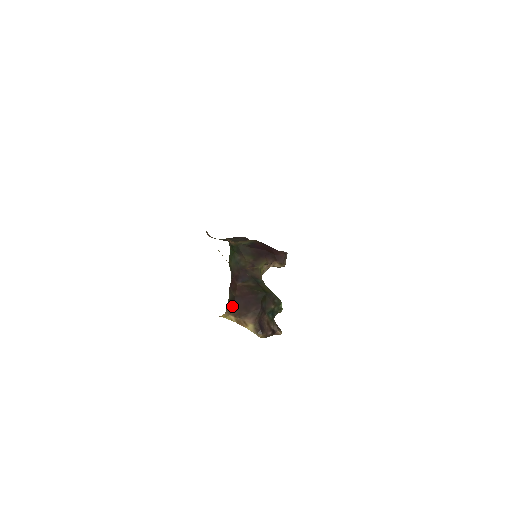
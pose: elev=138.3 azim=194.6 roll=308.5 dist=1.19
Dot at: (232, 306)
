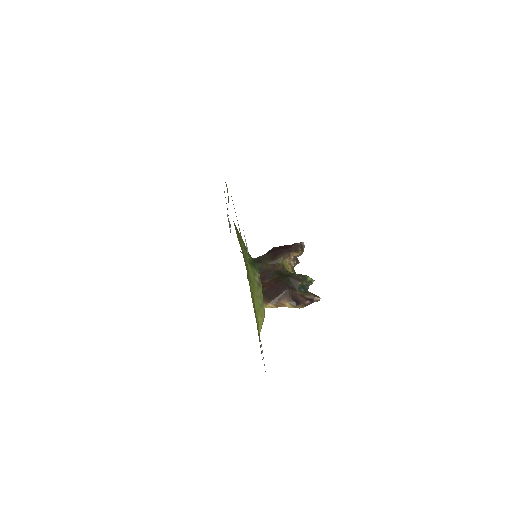
Dot at: (266, 298)
